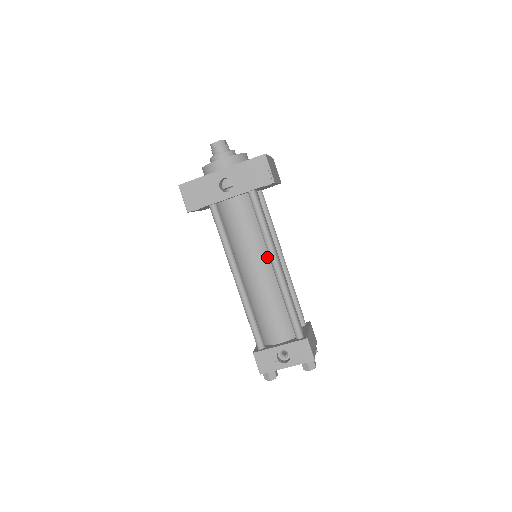
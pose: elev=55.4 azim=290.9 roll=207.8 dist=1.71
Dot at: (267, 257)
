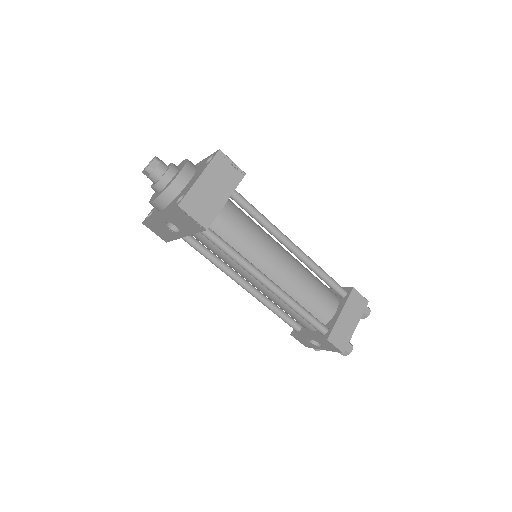
Dot at: occluded
